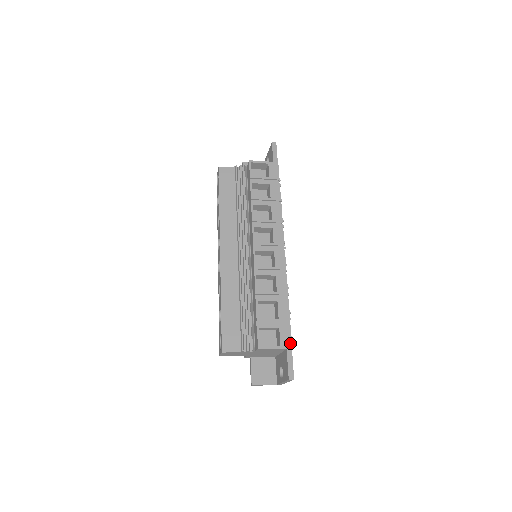
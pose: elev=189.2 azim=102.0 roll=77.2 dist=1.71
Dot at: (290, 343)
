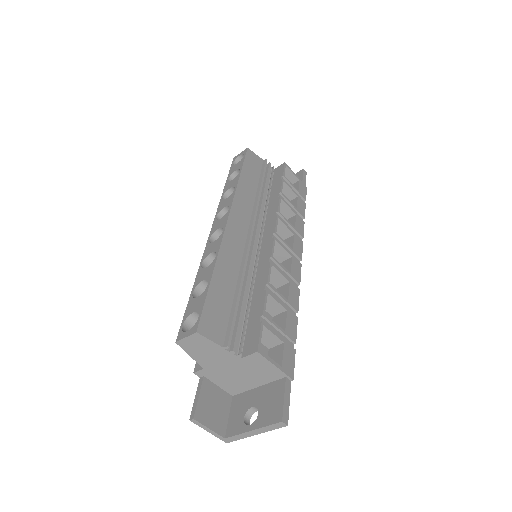
Dot at: (292, 371)
